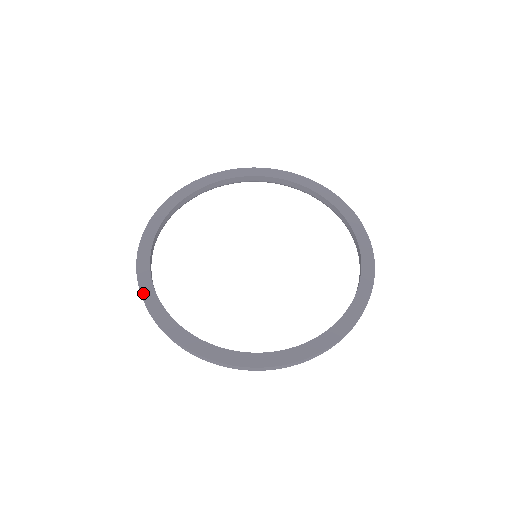
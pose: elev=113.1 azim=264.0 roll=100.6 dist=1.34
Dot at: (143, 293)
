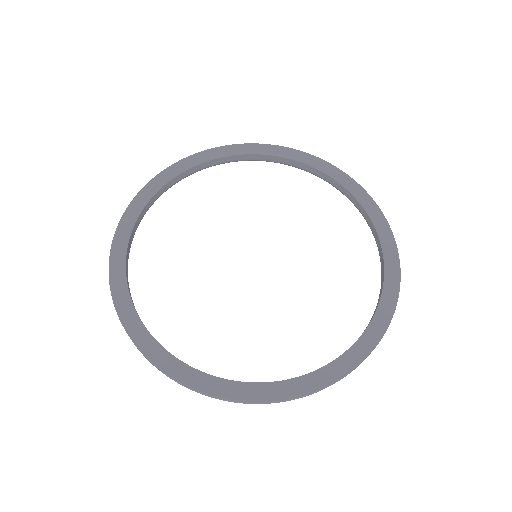
Dot at: (127, 327)
